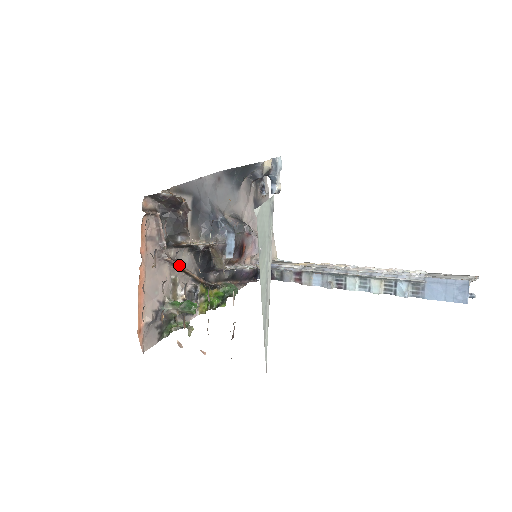
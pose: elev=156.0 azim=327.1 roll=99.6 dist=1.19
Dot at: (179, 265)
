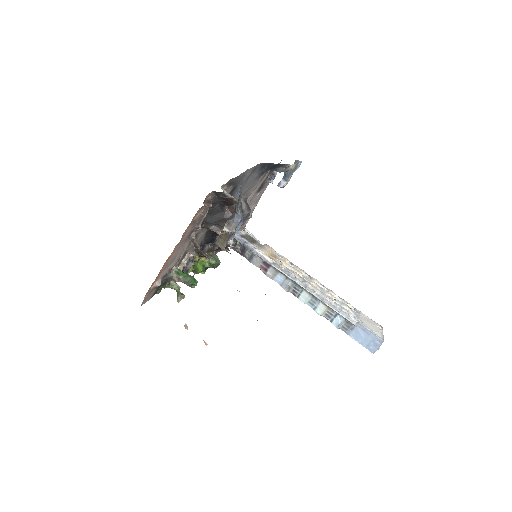
Dot at: (196, 241)
